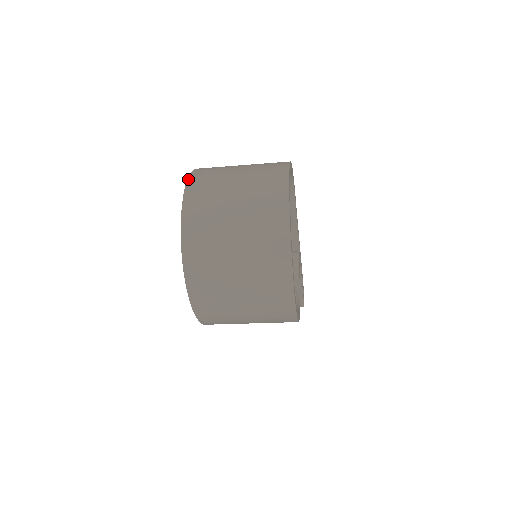
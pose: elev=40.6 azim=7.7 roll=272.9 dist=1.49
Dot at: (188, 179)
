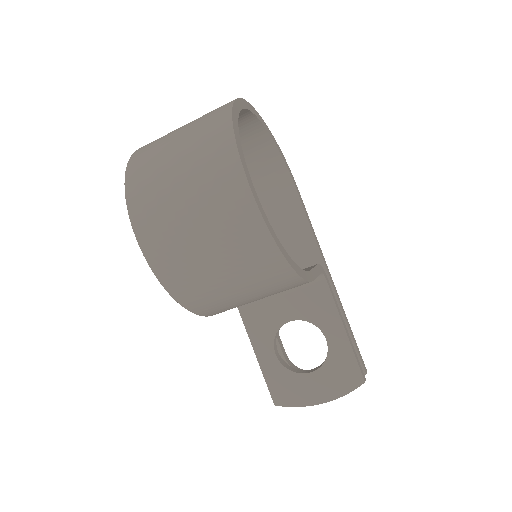
Dot at: occluded
